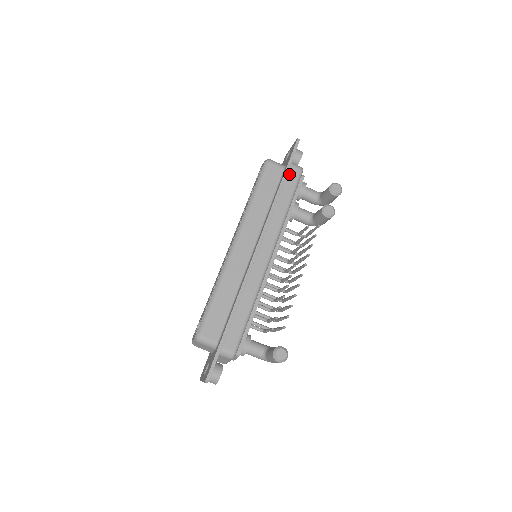
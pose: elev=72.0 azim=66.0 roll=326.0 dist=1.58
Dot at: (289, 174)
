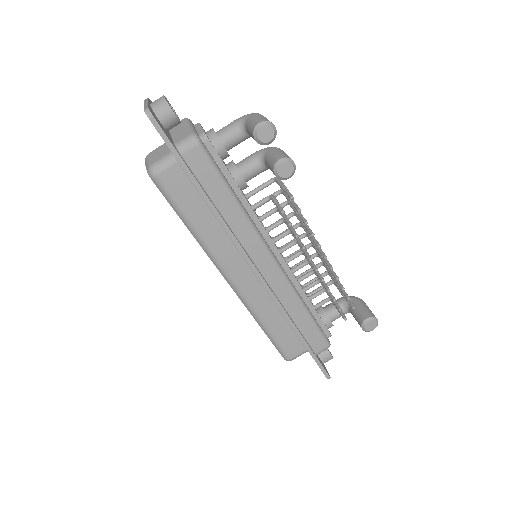
Dot at: (193, 167)
